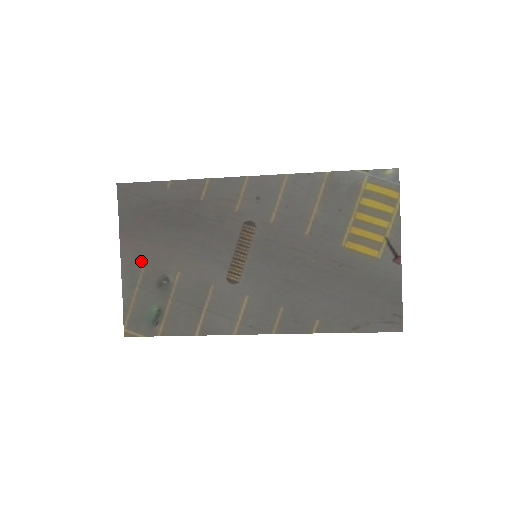
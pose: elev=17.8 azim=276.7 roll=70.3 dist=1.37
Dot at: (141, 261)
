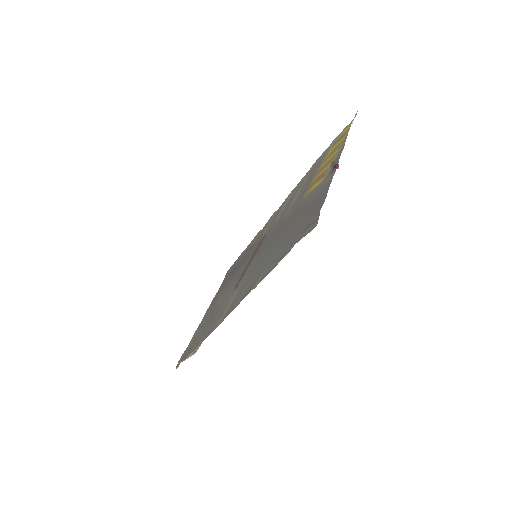
Dot at: occluded
